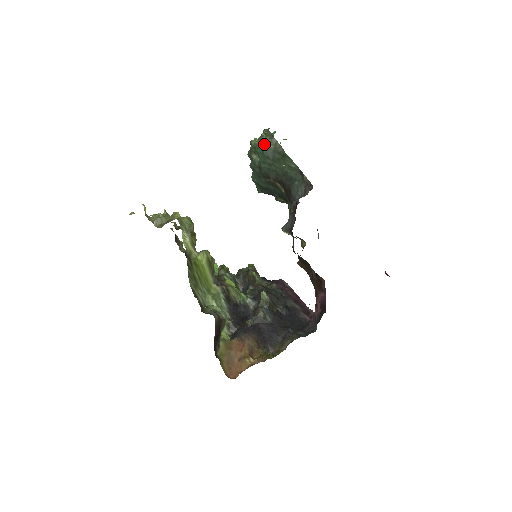
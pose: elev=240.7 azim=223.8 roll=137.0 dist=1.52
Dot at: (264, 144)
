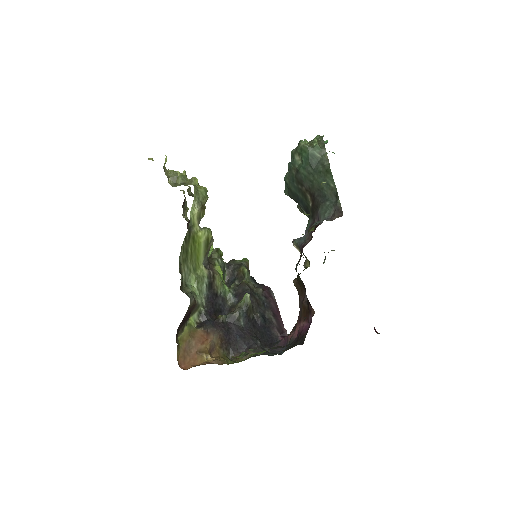
Dot at: (312, 150)
